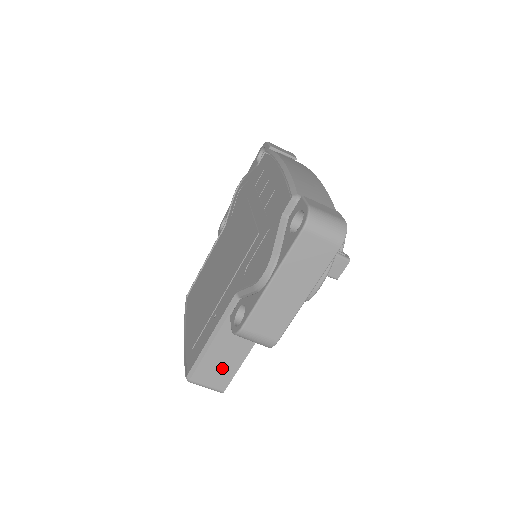
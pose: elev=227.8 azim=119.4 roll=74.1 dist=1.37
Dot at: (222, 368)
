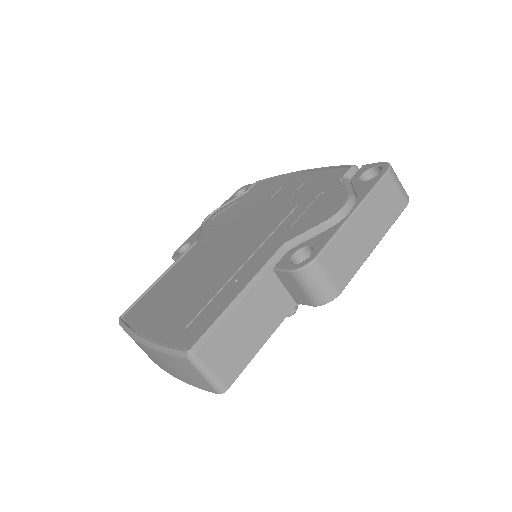
Dot at: (239, 346)
